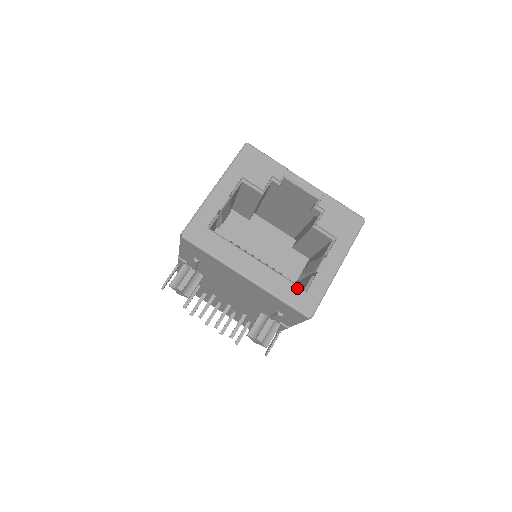
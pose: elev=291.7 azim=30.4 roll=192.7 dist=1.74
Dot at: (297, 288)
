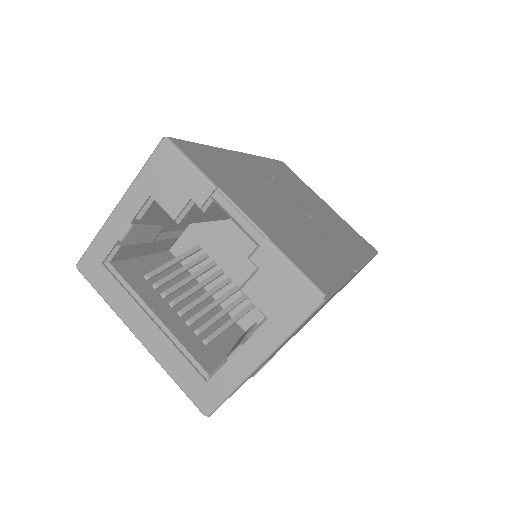
Dot at: (195, 373)
